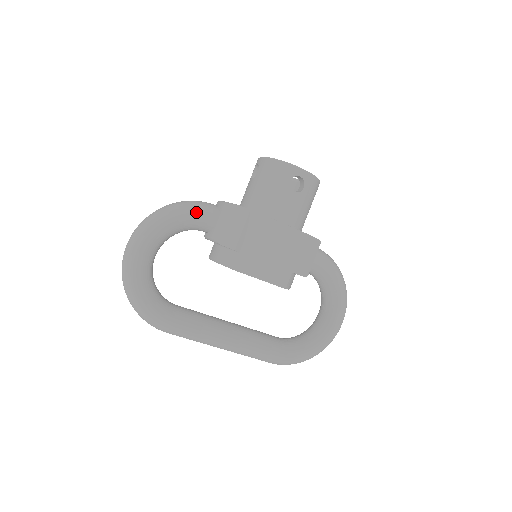
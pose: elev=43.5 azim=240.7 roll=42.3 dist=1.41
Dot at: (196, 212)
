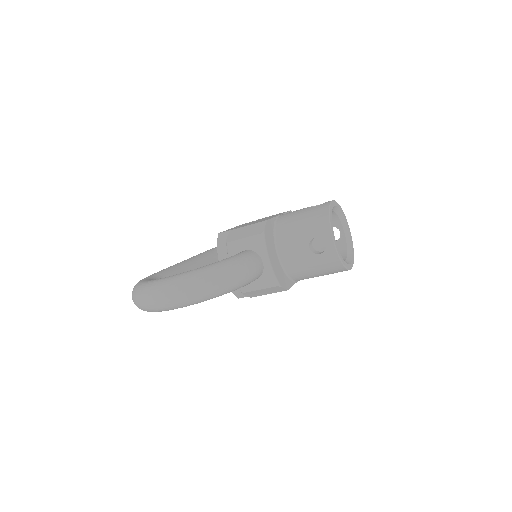
Dot at: occluded
